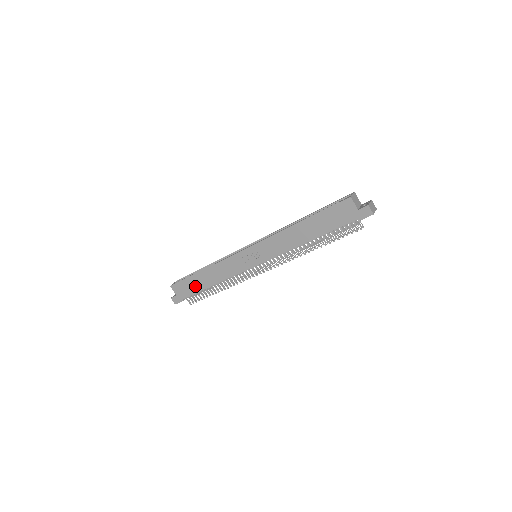
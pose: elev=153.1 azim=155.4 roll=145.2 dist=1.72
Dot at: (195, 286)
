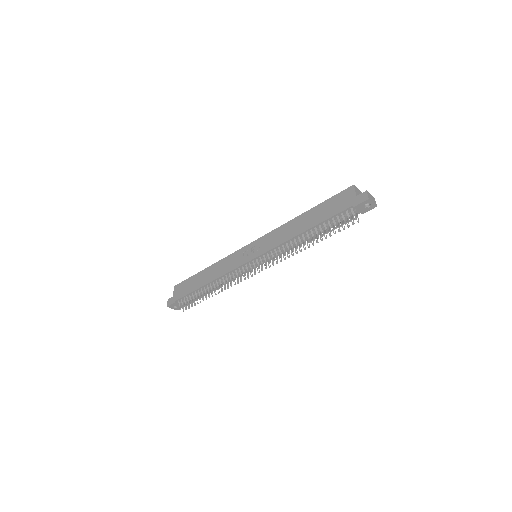
Dot at: (193, 285)
